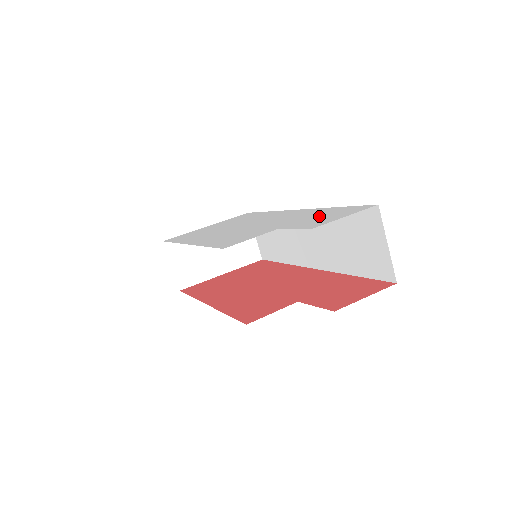
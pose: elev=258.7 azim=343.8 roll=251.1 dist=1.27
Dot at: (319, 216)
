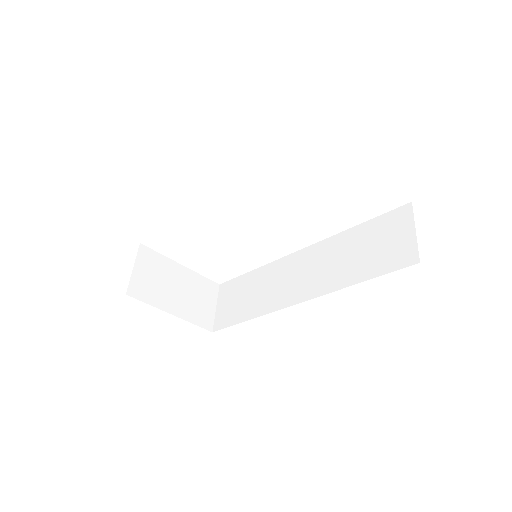
Dot at: occluded
